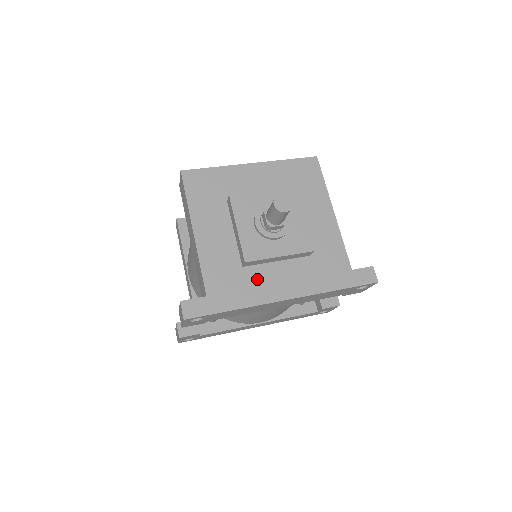
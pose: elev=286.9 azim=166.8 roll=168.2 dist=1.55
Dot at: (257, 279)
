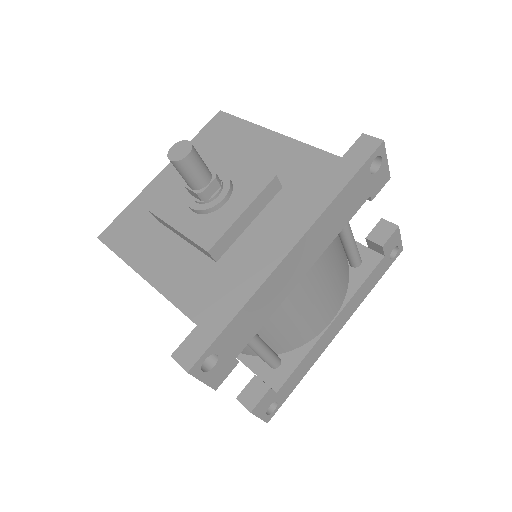
Dot at: (241, 259)
